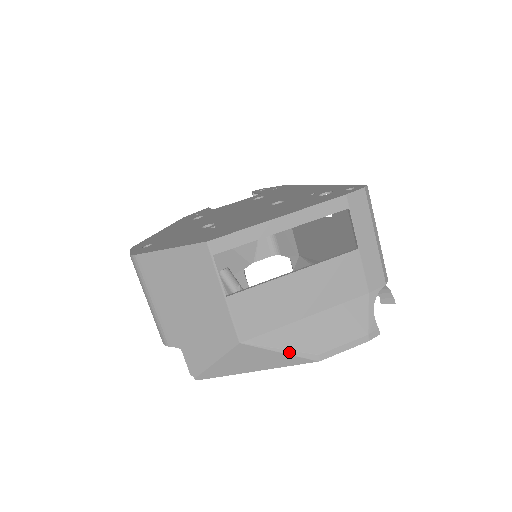
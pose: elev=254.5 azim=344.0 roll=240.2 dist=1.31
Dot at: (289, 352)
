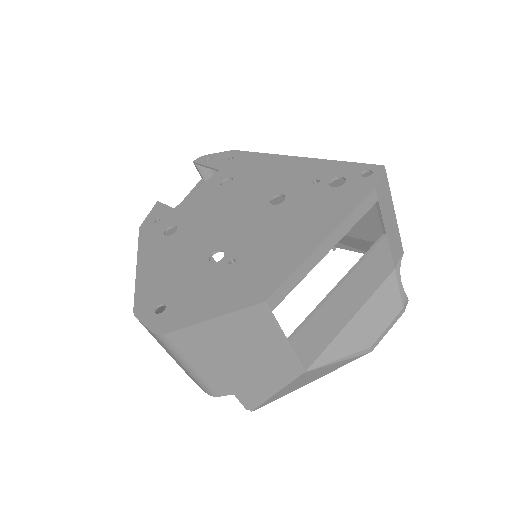
Dot at: (347, 357)
